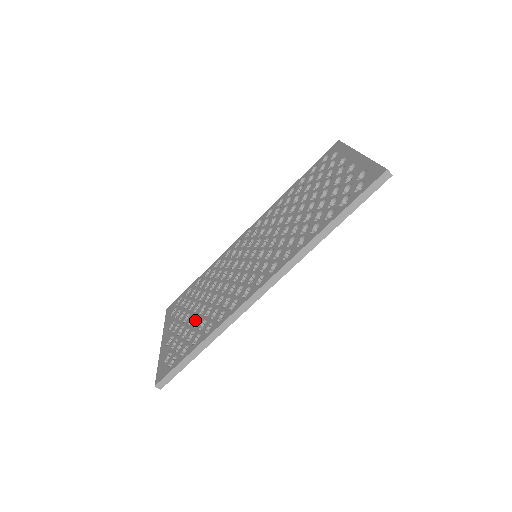
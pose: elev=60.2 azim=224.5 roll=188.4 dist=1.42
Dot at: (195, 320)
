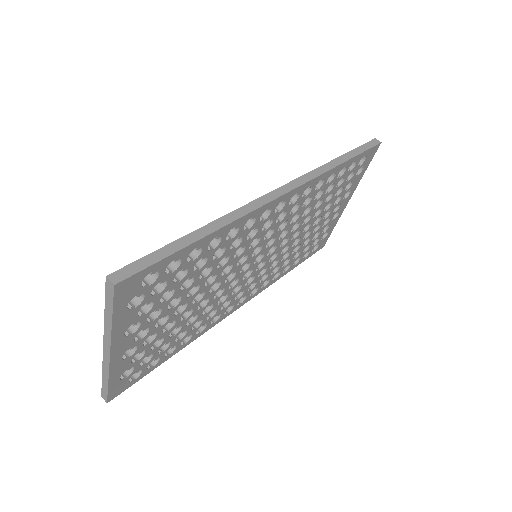
Dot at: occluded
